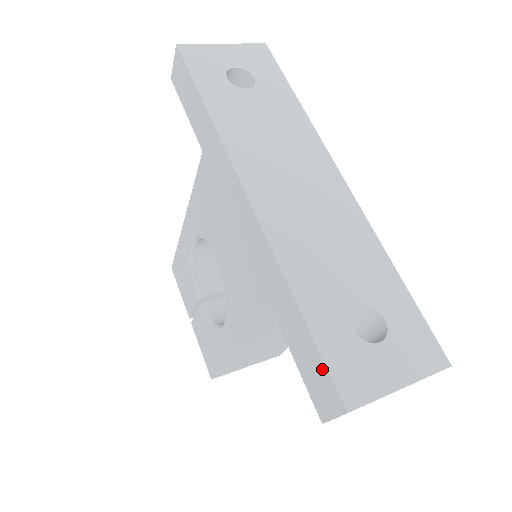
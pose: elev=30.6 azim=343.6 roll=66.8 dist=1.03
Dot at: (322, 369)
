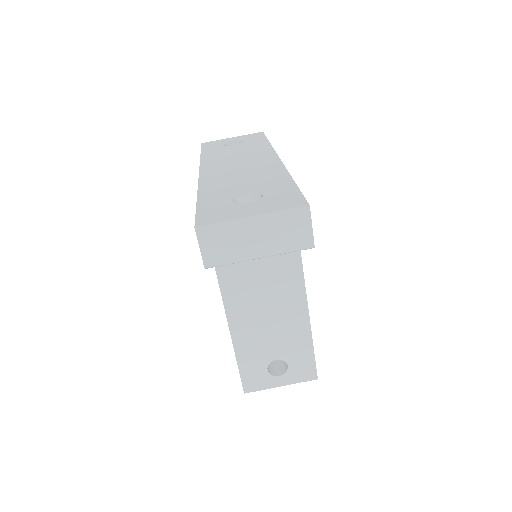
Dot at: occluded
